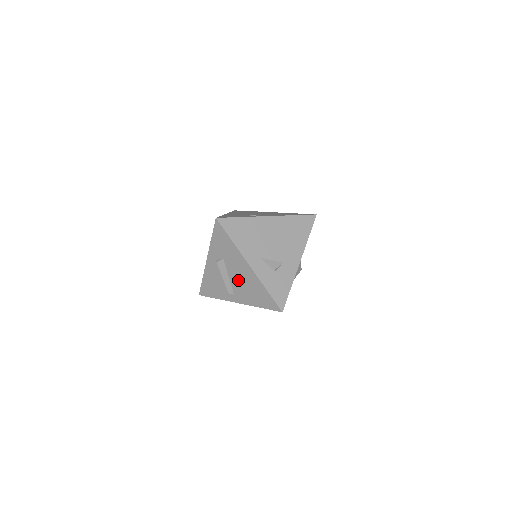
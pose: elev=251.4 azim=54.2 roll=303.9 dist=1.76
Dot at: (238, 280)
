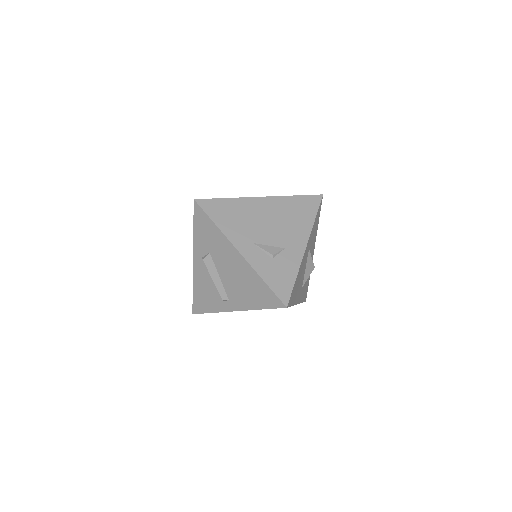
Dot at: (230, 277)
